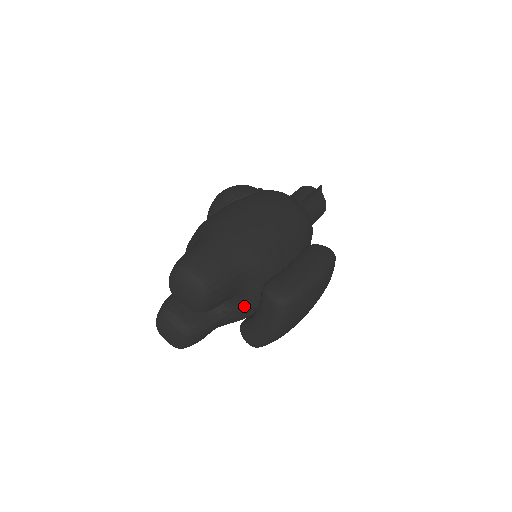
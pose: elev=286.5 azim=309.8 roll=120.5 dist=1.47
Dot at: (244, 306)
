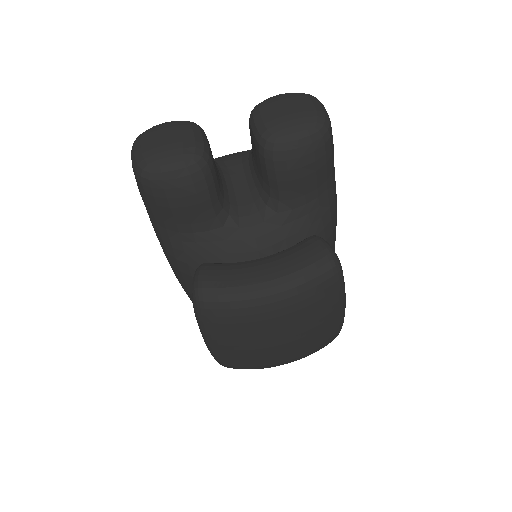
Dot at: (260, 236)
